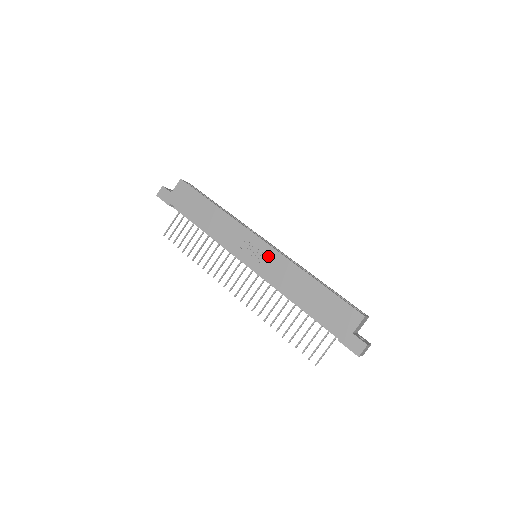
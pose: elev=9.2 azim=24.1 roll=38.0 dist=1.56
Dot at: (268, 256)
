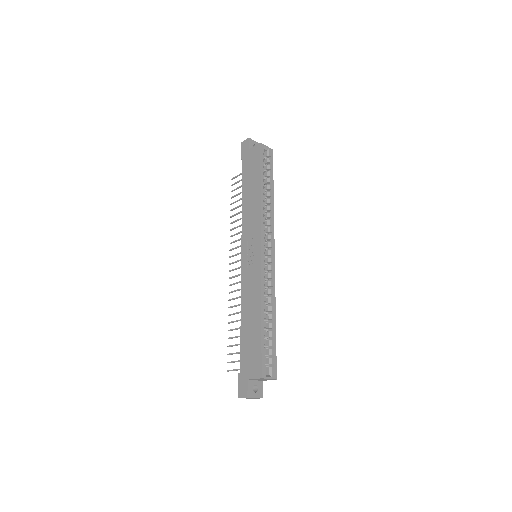
Dot at: (254, 266)
